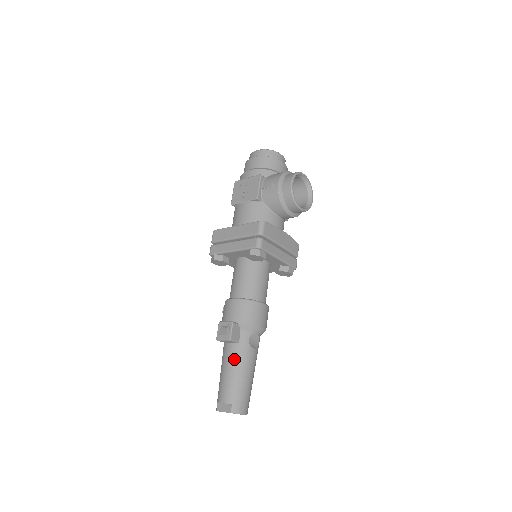
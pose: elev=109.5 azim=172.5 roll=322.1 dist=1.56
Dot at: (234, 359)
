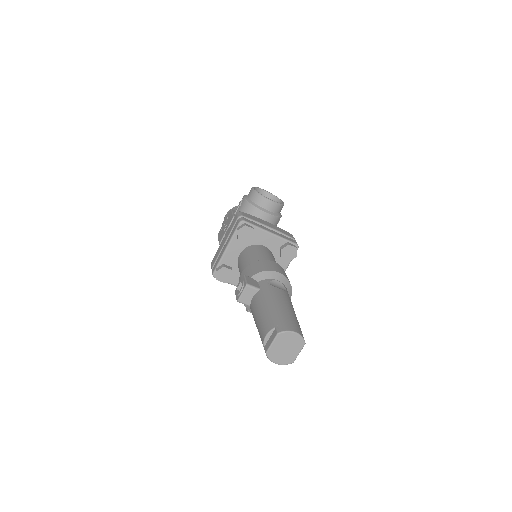
Dot at: (261, 301)
